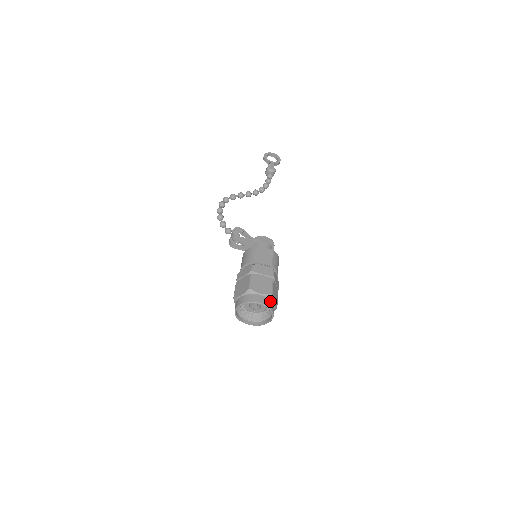
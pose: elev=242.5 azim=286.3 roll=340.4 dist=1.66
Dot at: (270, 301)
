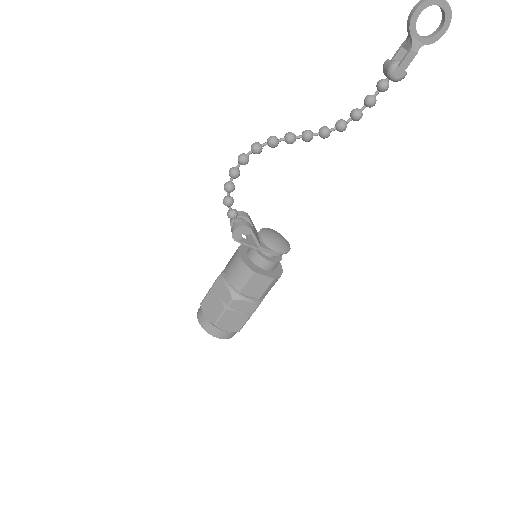
Dot at: (235, 332)
